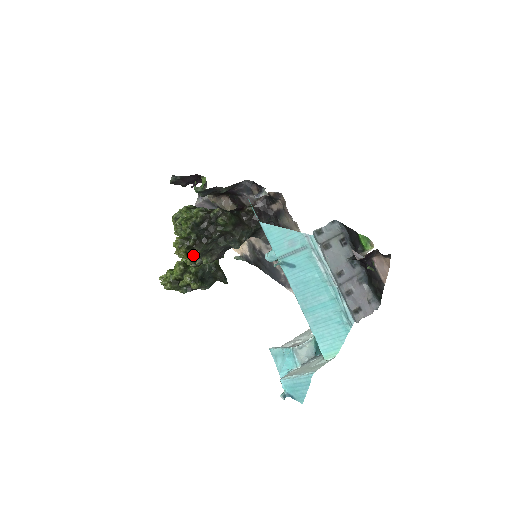
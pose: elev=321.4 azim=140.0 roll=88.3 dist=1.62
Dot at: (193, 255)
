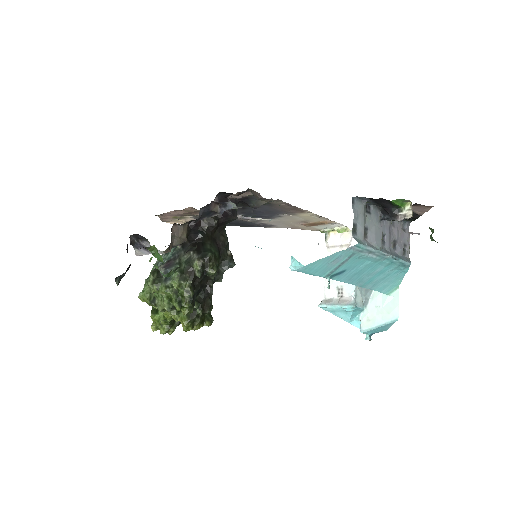
Dot at: (205, 315)
